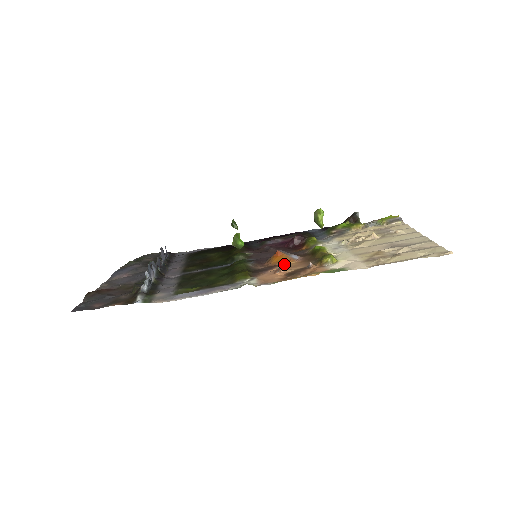
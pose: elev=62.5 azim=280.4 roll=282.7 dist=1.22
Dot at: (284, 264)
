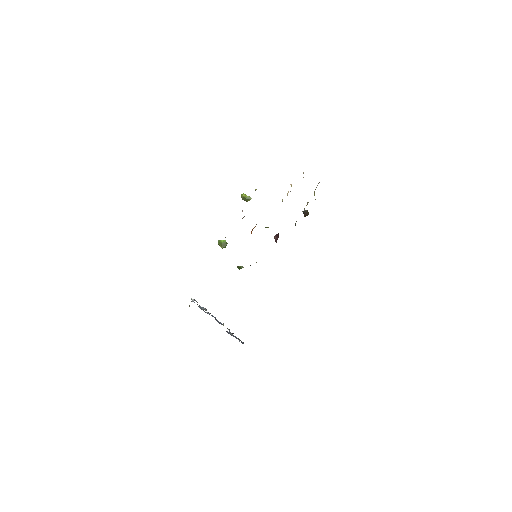
Dot at: occluded
